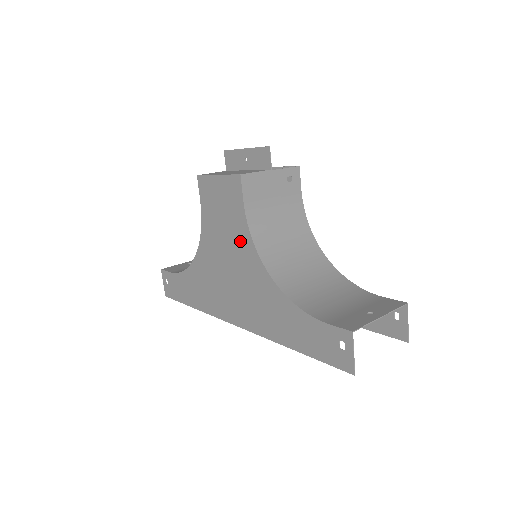
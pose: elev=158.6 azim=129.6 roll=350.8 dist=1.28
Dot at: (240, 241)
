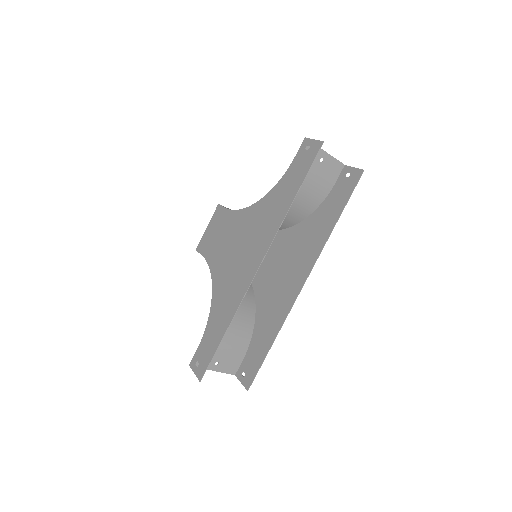
Dot at: (234, 223)
